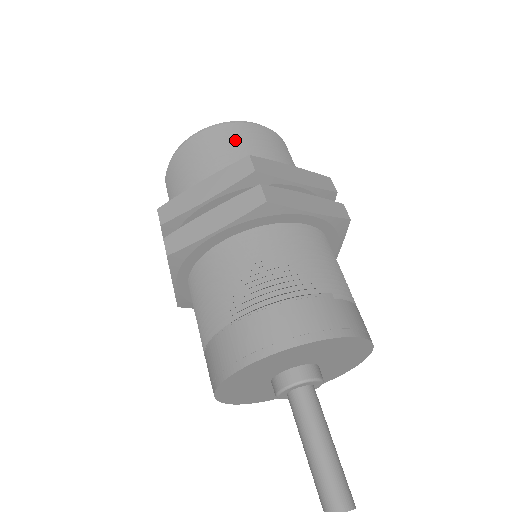
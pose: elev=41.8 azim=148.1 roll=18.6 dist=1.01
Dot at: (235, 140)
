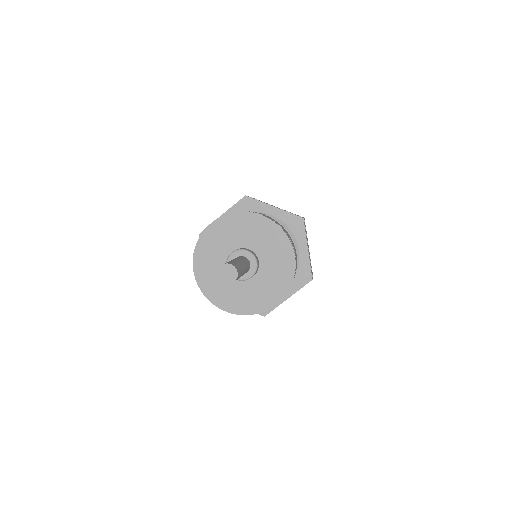
Dot at: occluded
